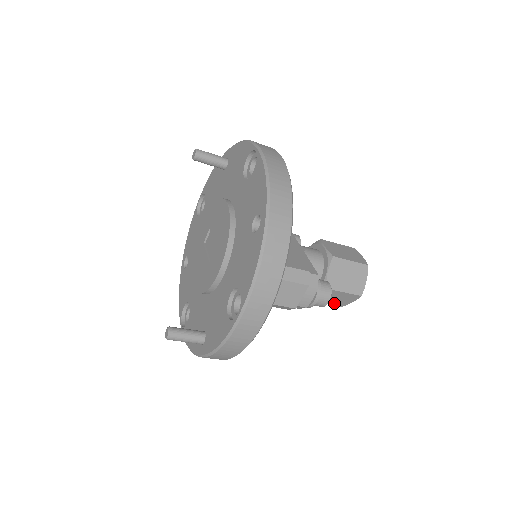
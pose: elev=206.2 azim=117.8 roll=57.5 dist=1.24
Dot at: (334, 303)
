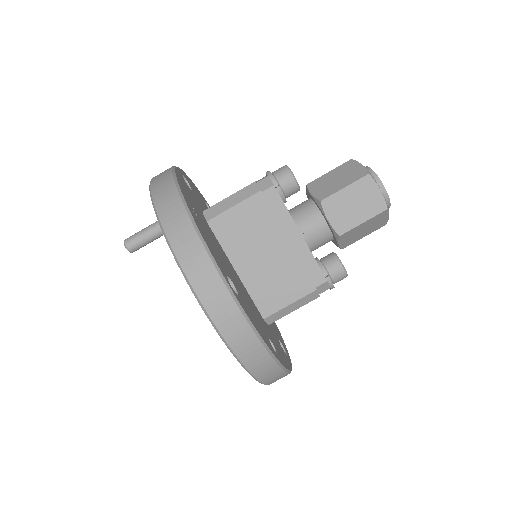
Dot at: (351, 181)
